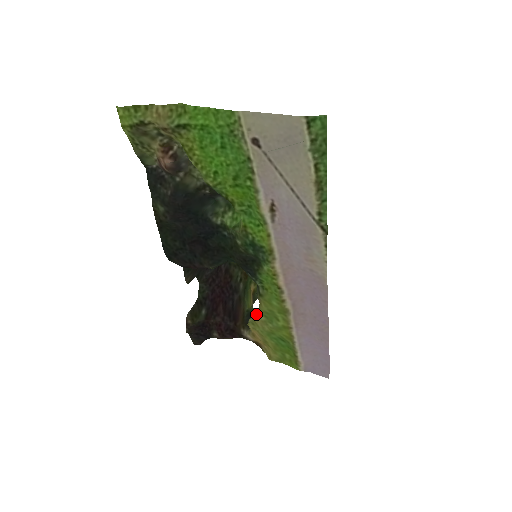
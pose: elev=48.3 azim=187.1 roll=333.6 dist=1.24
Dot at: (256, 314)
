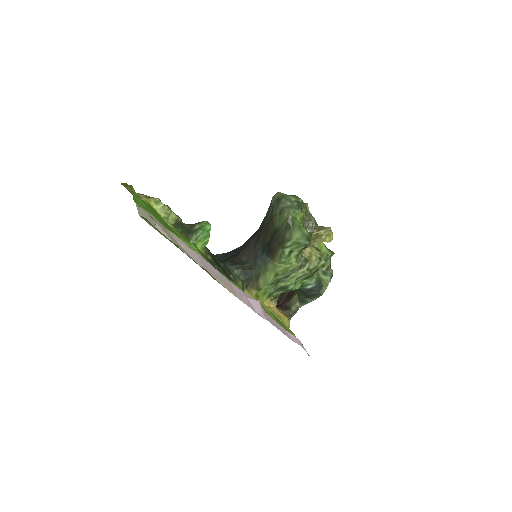
Dot at: (280, 293)
